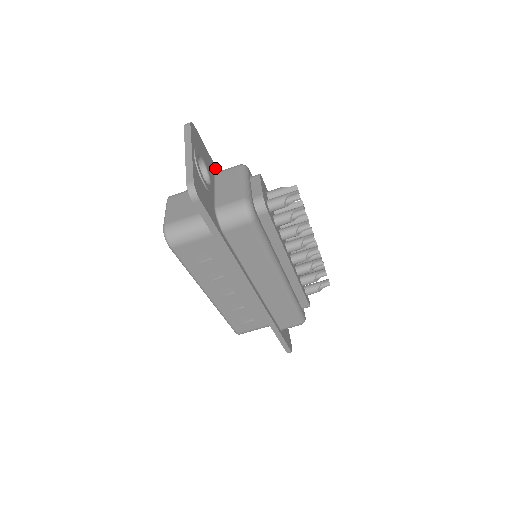
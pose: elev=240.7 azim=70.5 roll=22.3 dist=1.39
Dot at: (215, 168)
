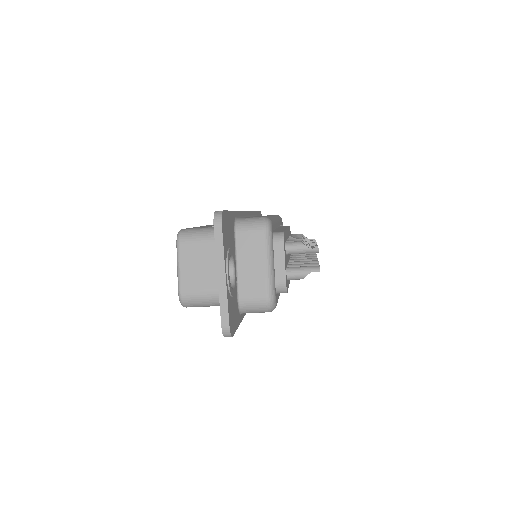
Dot at: (234, 216)
